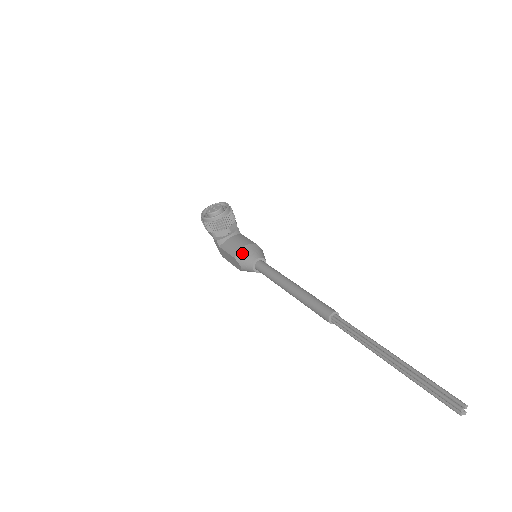
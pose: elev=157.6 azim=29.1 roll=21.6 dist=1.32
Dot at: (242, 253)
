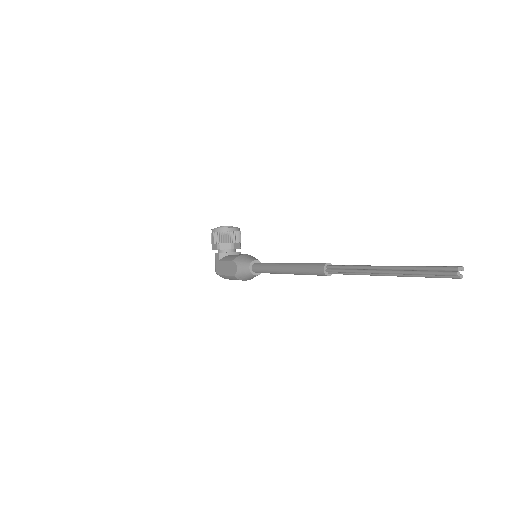
Dot at: (242, 257)
